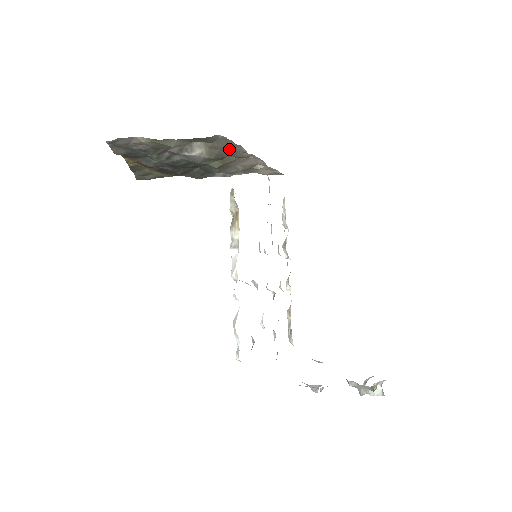
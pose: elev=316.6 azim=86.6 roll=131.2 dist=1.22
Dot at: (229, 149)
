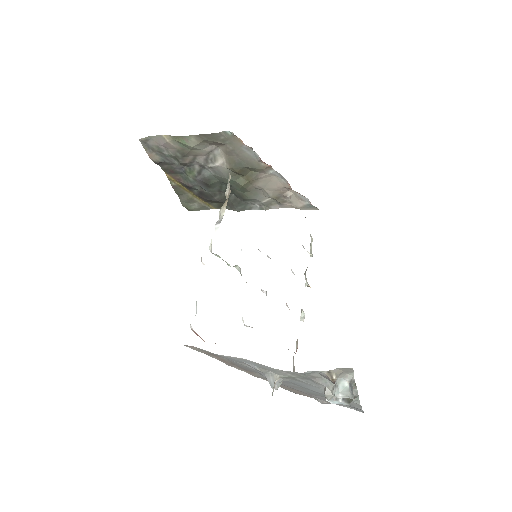
Dot at: (244, 155)
